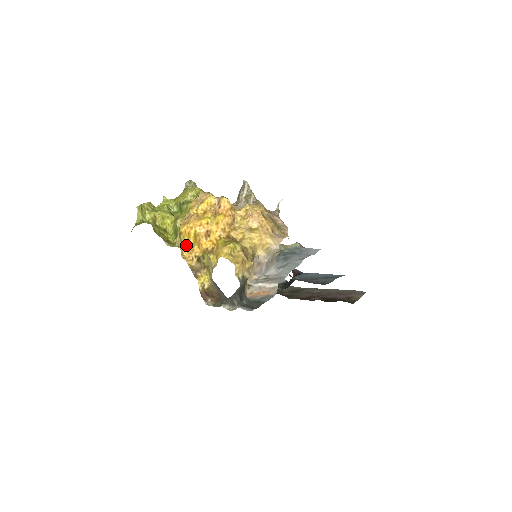
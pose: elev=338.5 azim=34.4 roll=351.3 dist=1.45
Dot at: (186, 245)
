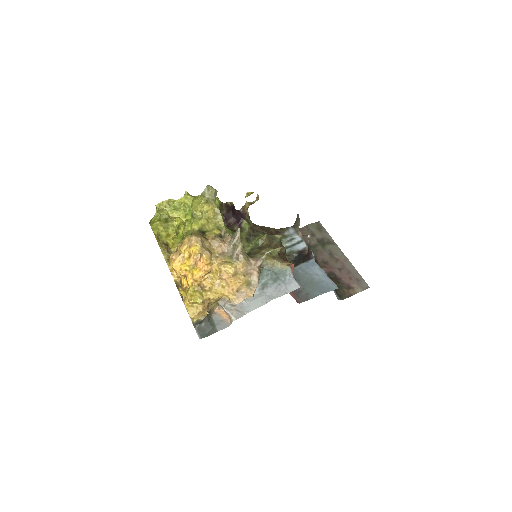
Dot at: occluded
